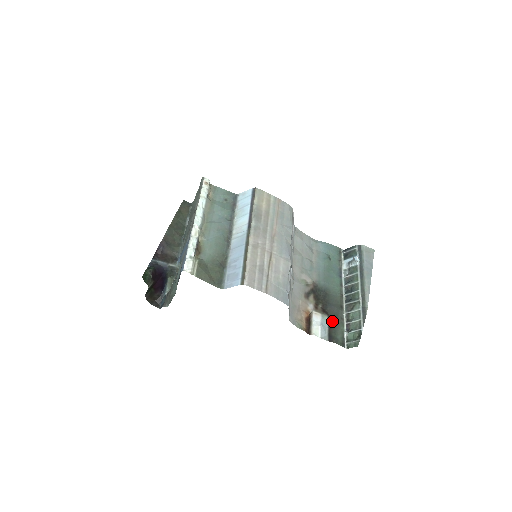
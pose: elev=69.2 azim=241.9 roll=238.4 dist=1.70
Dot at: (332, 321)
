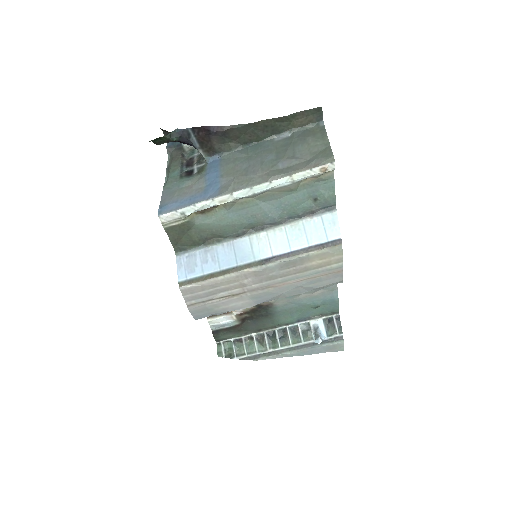
Dot at: (236, 328)
